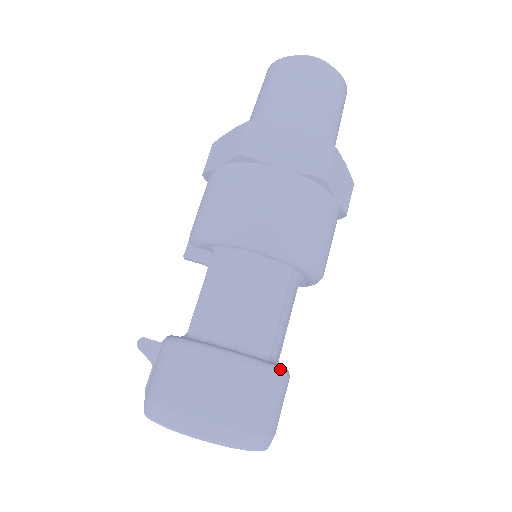
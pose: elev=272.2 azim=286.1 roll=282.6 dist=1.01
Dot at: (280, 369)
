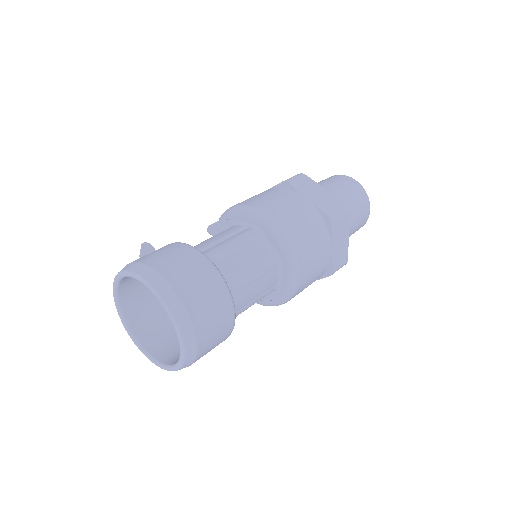
Dot at: occluded
